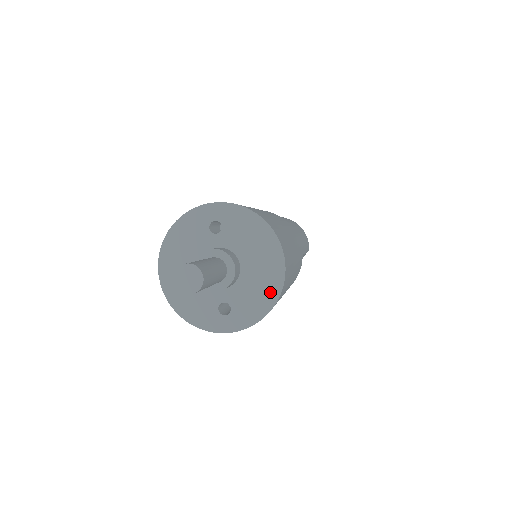
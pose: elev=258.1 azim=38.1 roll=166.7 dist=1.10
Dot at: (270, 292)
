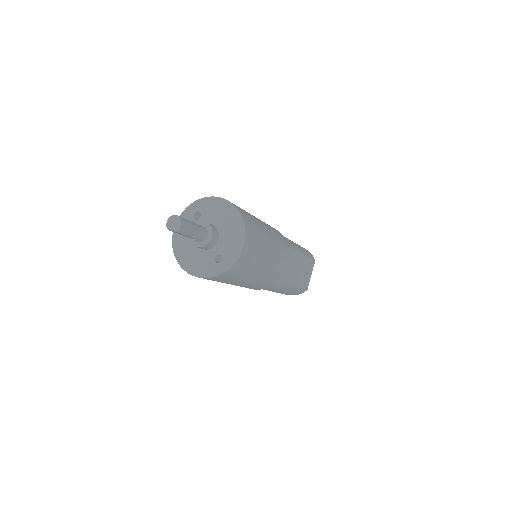
Dot at: (239, 235)
